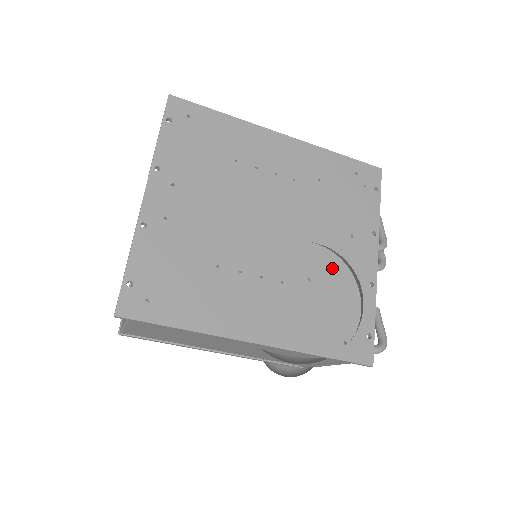
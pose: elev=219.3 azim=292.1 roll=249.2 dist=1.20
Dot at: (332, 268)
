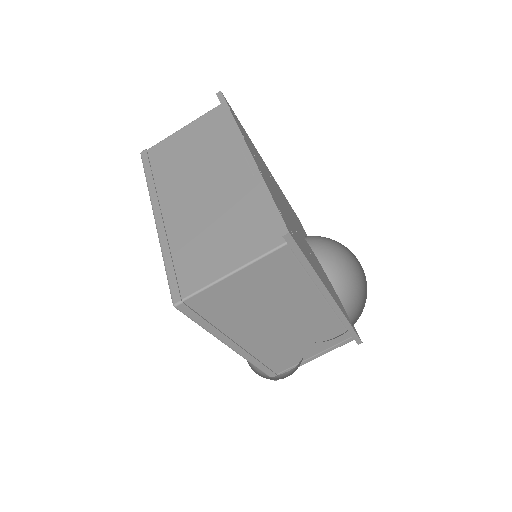
Dot at: (321, 267)
